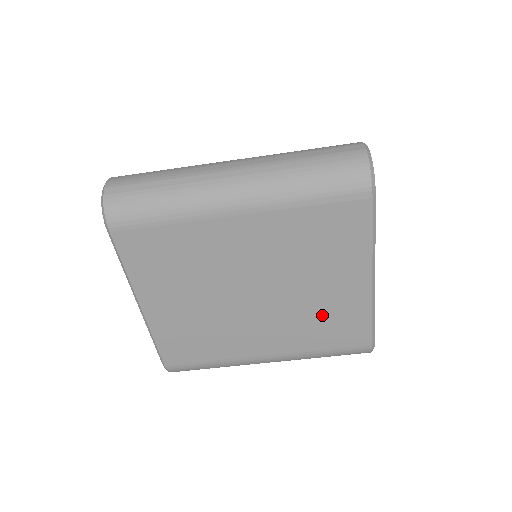
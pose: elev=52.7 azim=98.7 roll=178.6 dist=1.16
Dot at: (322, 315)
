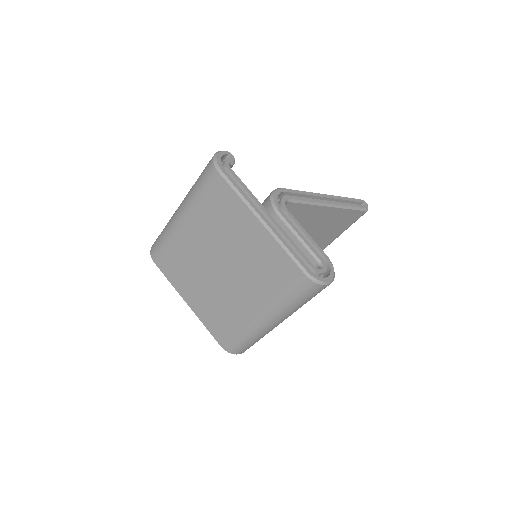
Dot at: (259, 264)
